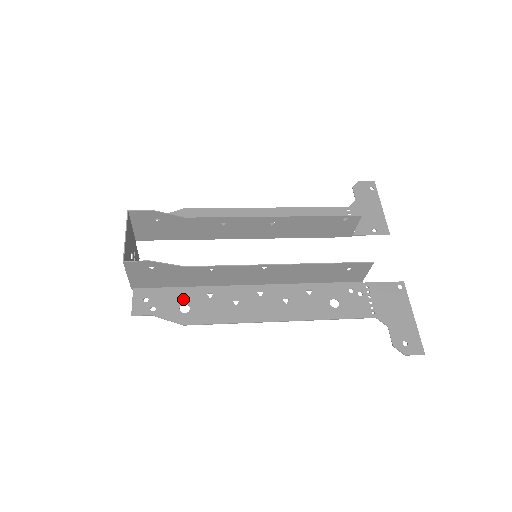
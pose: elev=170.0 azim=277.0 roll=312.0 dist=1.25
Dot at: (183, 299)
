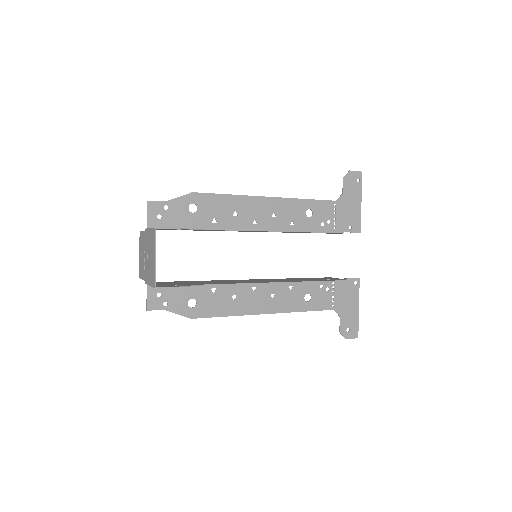
Dot at: (191, 294)
